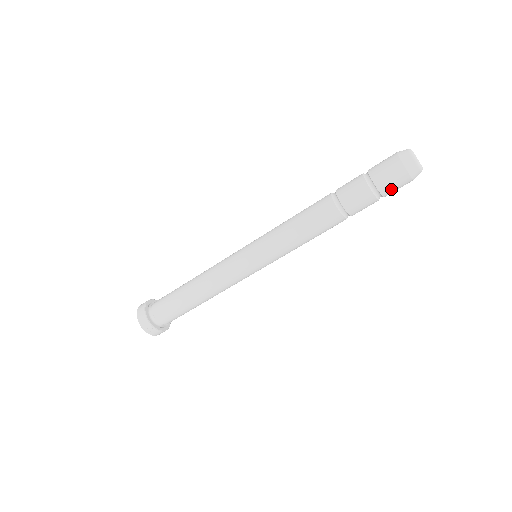
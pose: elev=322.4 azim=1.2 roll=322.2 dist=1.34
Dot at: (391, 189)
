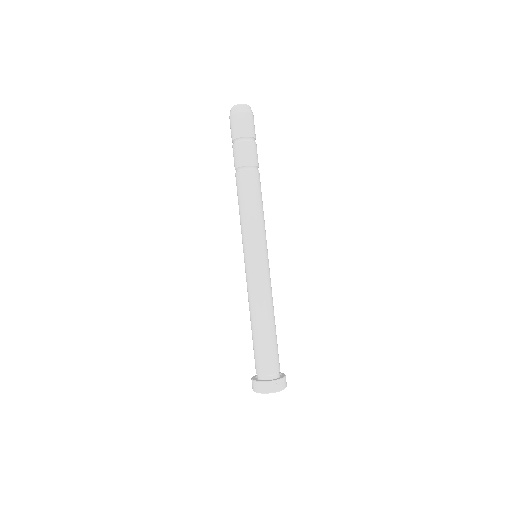
Dot at: (252, 129)
